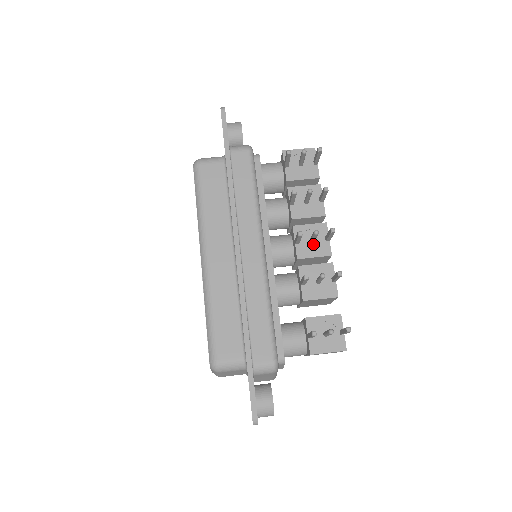
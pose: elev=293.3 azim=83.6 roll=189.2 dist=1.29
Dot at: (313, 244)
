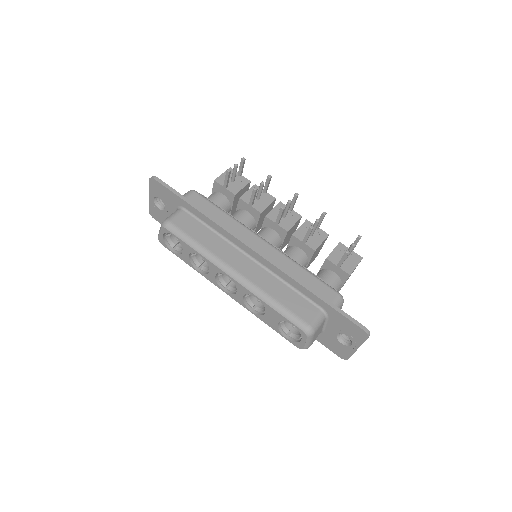
Dot at: (286, 218)
